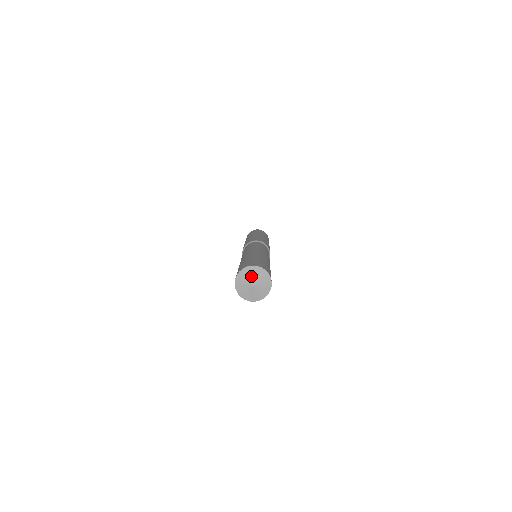
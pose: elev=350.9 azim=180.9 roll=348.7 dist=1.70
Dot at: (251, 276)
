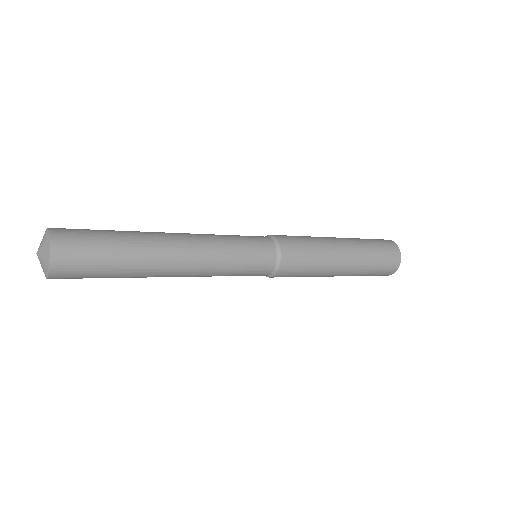
Dot at: occluded
